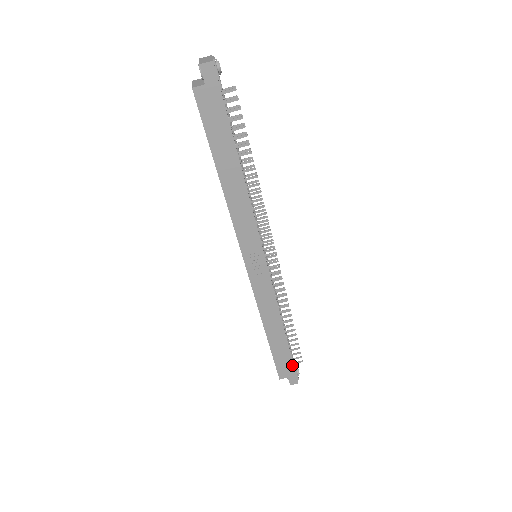
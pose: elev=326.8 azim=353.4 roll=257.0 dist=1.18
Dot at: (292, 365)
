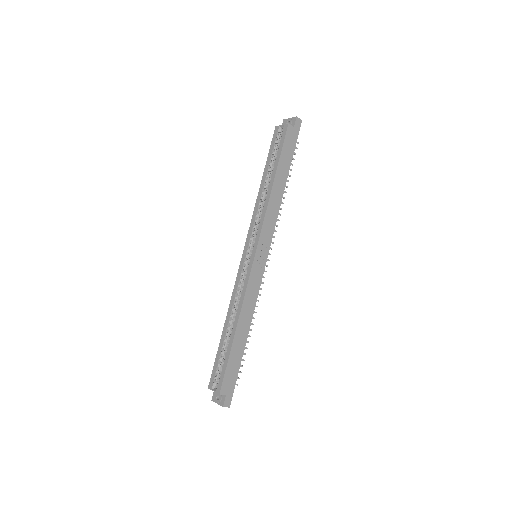
Dot at: (235, 380)
